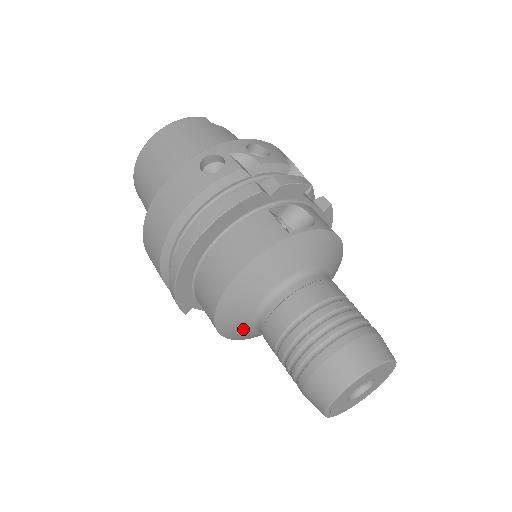
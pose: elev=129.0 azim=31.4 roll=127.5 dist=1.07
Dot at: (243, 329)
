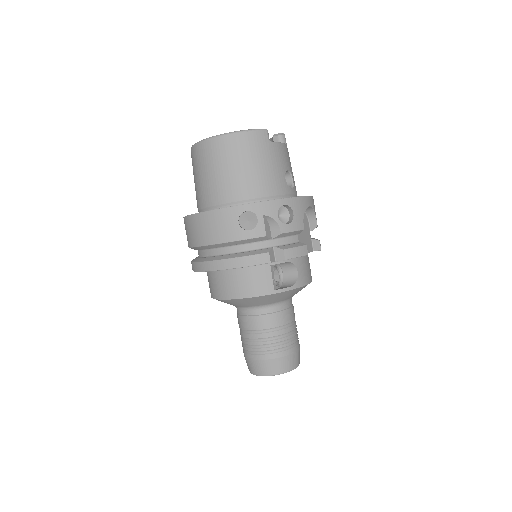
Dot at: occluded
